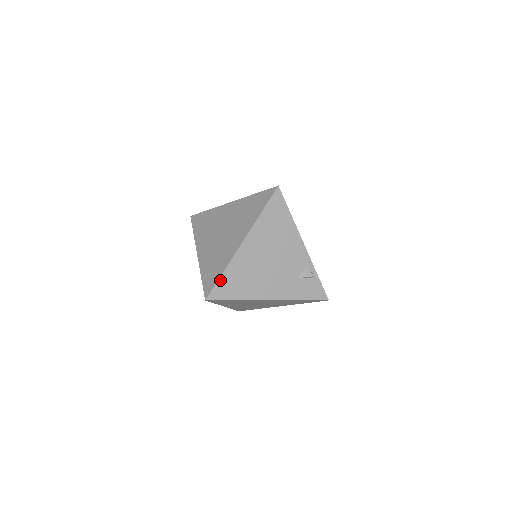
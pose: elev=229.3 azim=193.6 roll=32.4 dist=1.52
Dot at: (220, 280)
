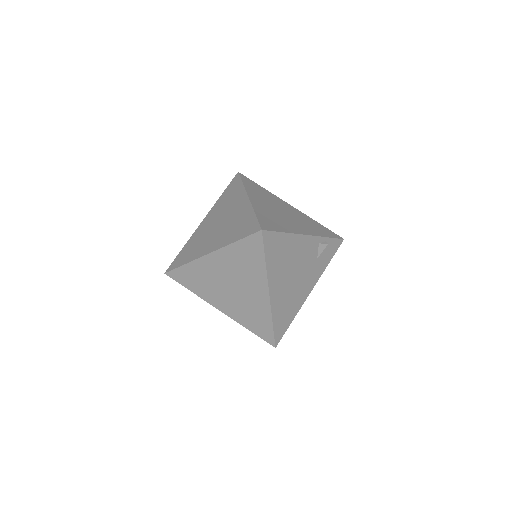
Dot at: (274, 329)
